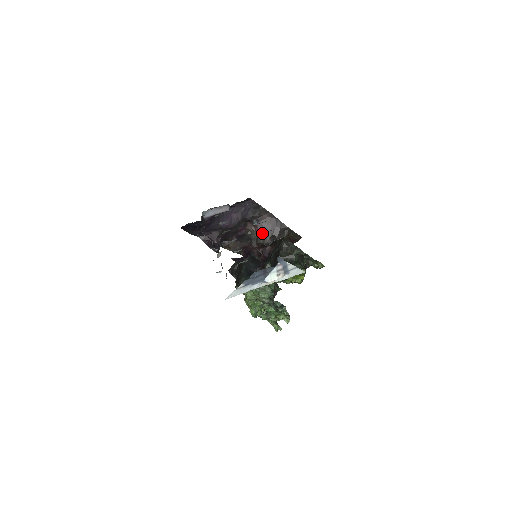
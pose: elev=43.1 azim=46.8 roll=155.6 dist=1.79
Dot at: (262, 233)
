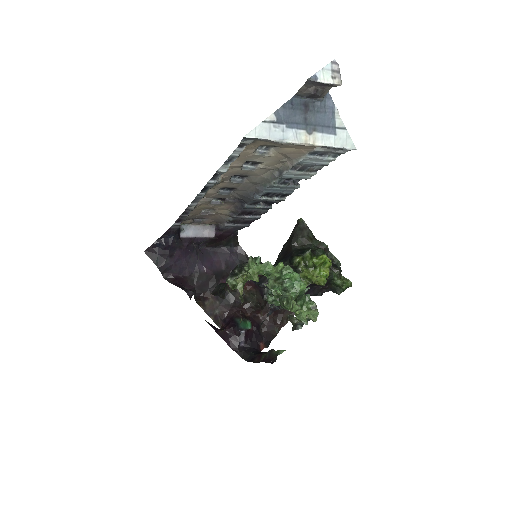
Dot at: (251, 291)
